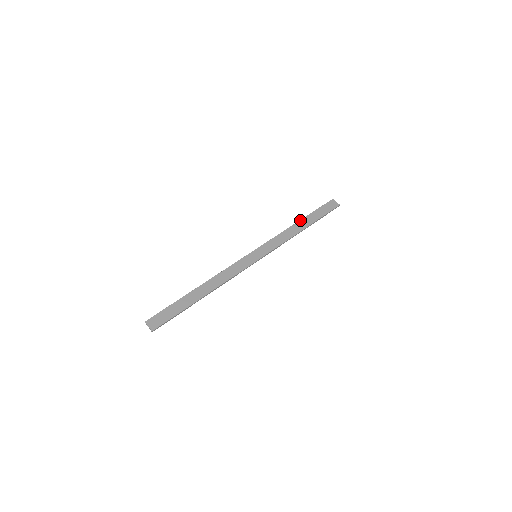
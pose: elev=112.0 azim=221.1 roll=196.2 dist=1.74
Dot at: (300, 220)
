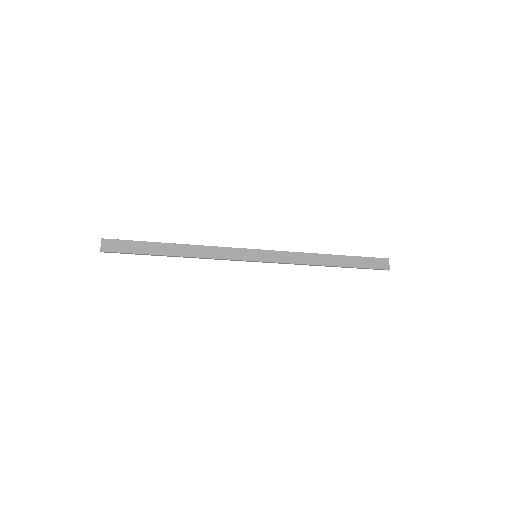
Dot at: occluded
